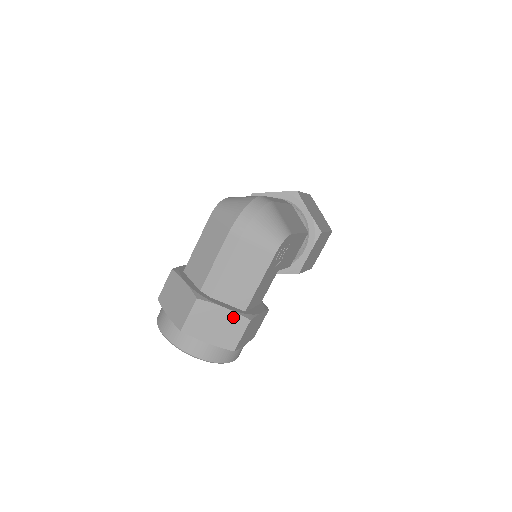
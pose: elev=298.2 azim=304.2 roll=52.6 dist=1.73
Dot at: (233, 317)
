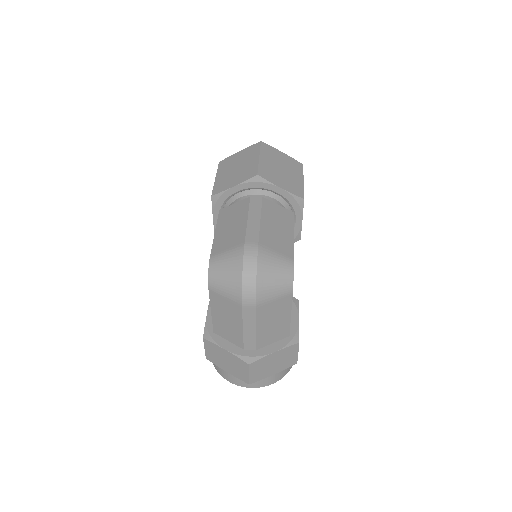
Dot at: (284, 351)
